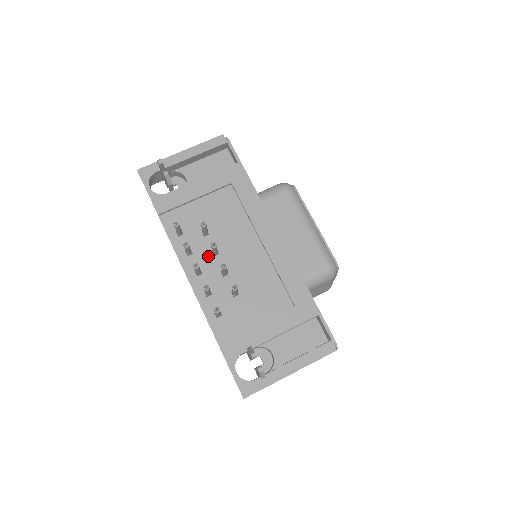
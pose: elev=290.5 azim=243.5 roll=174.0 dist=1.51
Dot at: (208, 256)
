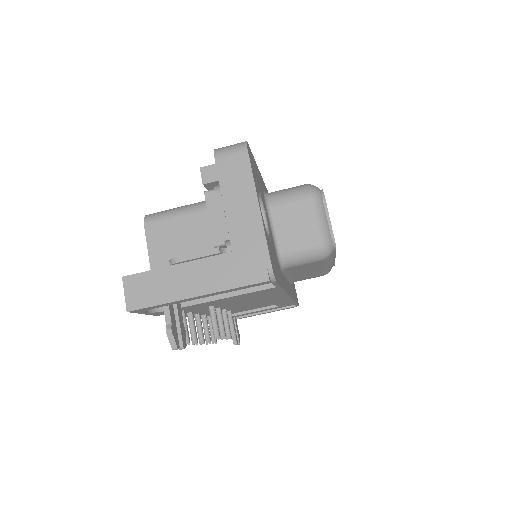
Dot at: occluded
